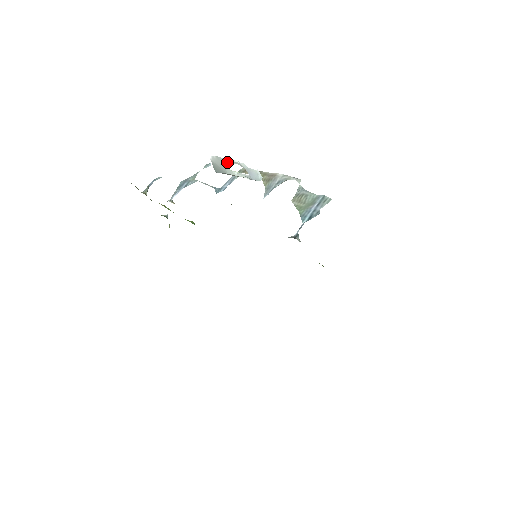
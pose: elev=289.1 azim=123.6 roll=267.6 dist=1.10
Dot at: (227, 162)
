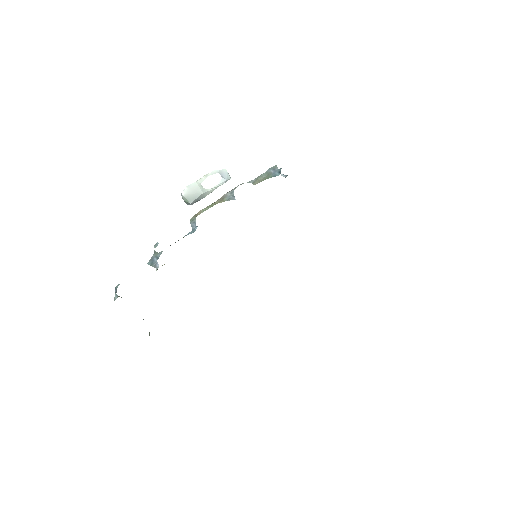
Dot at: (199, 183)
